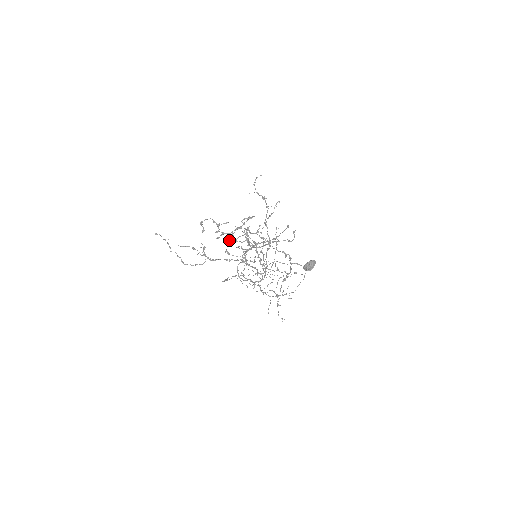
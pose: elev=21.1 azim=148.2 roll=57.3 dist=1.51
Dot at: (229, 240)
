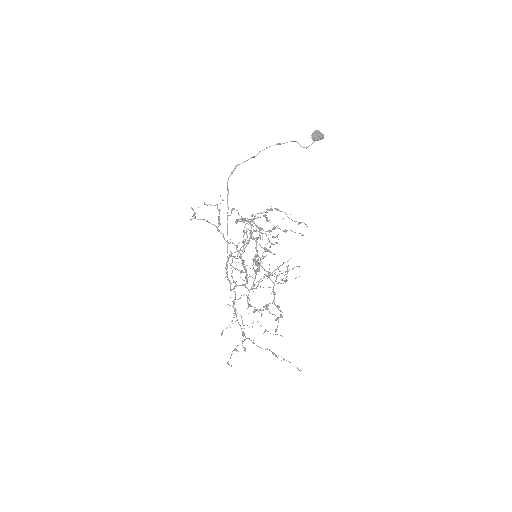
Dot at: (236, 268)
